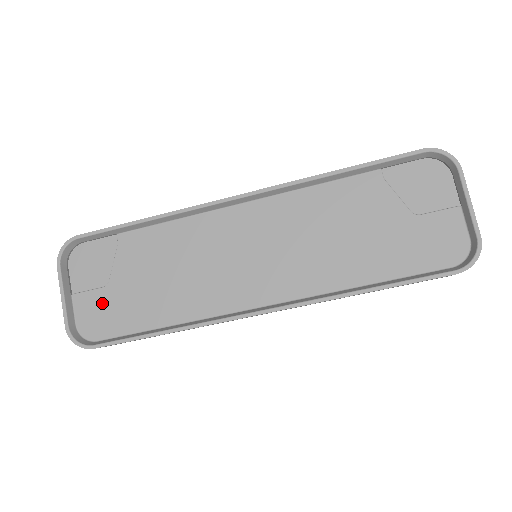
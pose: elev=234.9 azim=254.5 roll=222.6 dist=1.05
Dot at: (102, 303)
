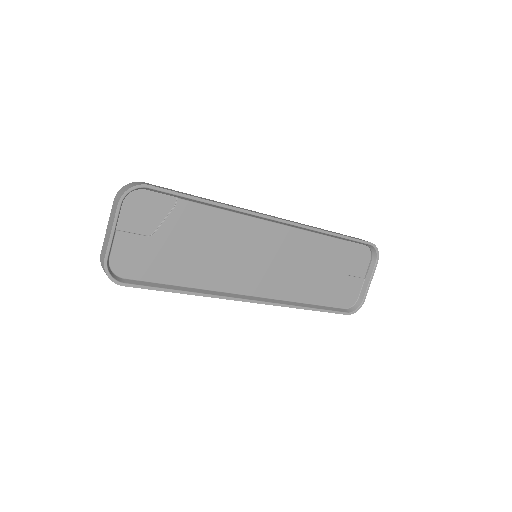
Dot at: (141, 249)
